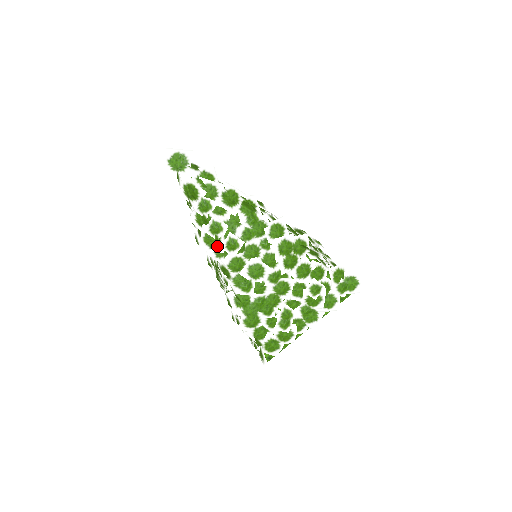
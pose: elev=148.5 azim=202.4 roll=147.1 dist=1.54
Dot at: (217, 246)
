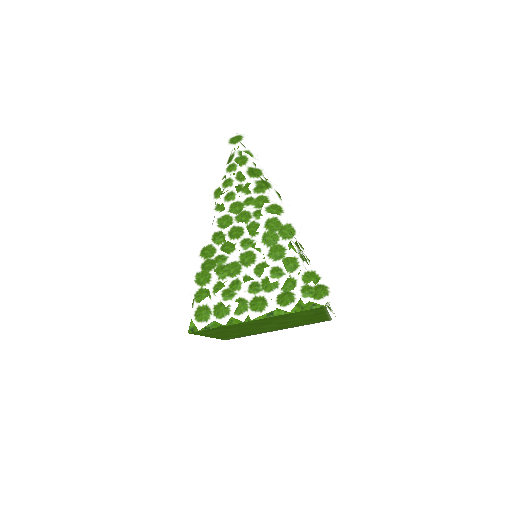
Dot at: (220, 198)
